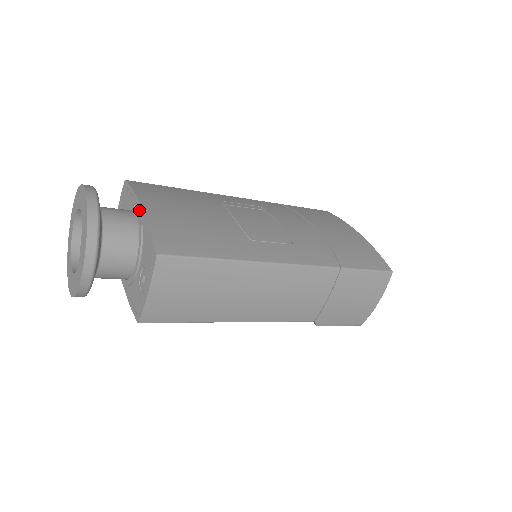
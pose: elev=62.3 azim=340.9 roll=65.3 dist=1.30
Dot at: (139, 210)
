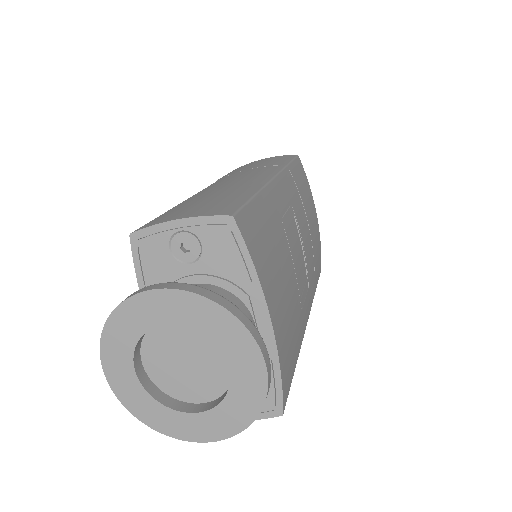
Dot at: (264, 324)
